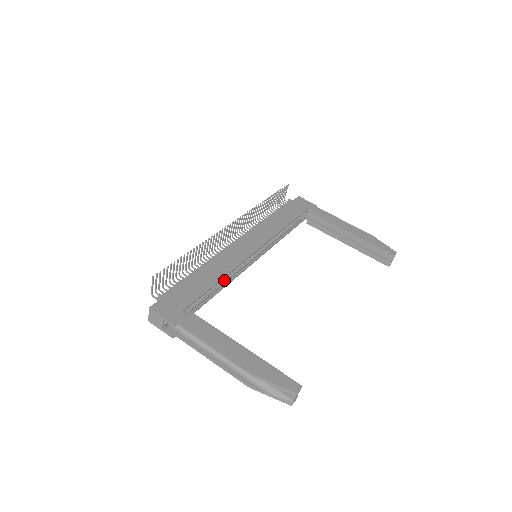
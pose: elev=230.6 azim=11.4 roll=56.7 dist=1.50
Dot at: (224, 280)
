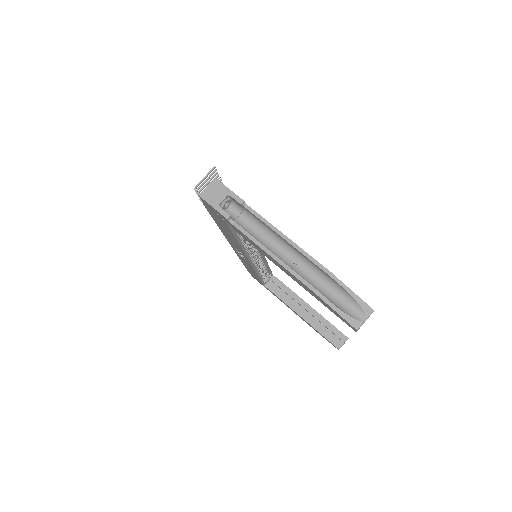
Dot at: (243, 241)
